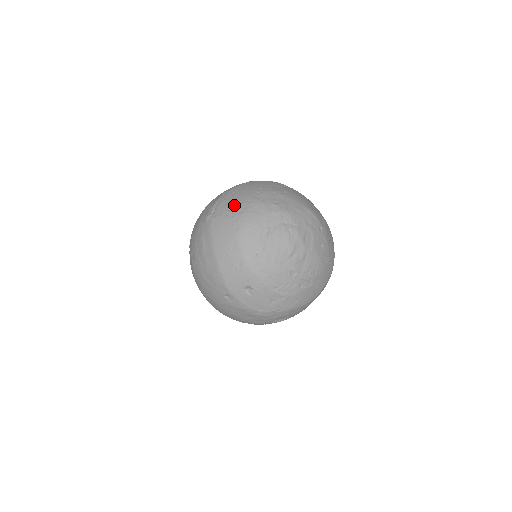
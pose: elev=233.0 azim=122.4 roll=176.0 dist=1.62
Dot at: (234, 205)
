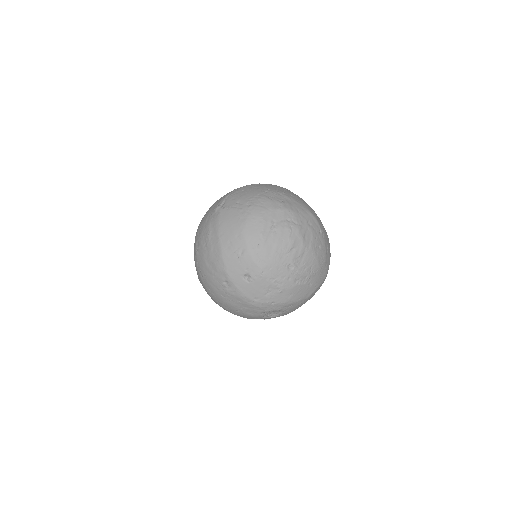
Dot at: (243, 199)
